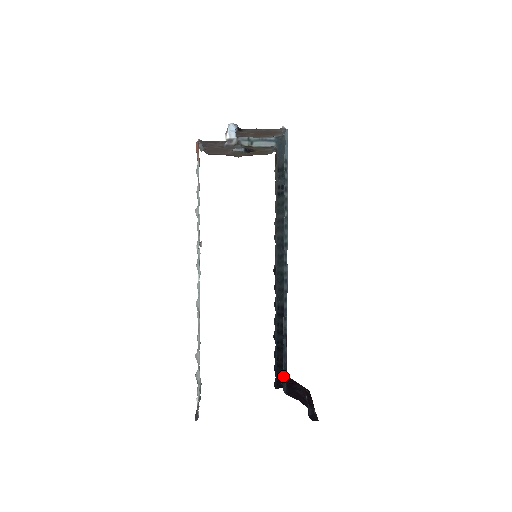
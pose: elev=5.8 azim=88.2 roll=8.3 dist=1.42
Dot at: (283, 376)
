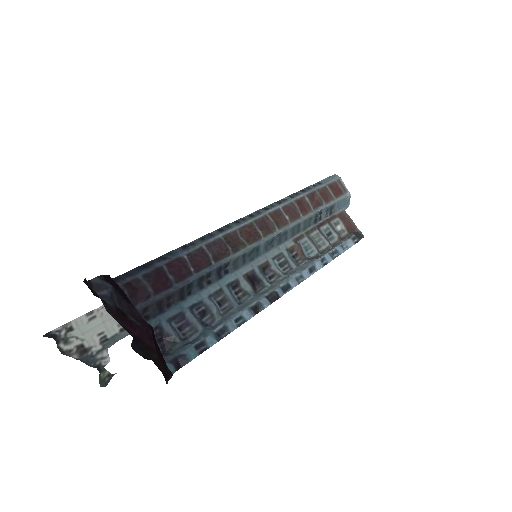
Dot at: (135, 269)
